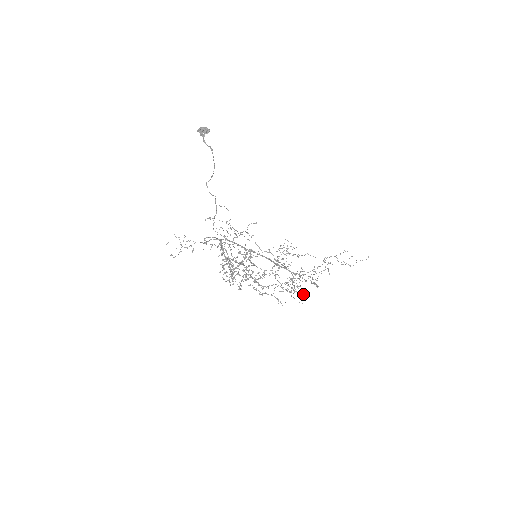
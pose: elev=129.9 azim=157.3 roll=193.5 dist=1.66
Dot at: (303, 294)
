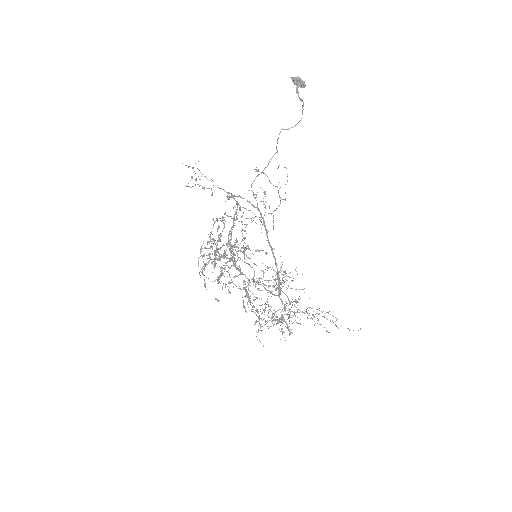
Dot at: (288, 330)
